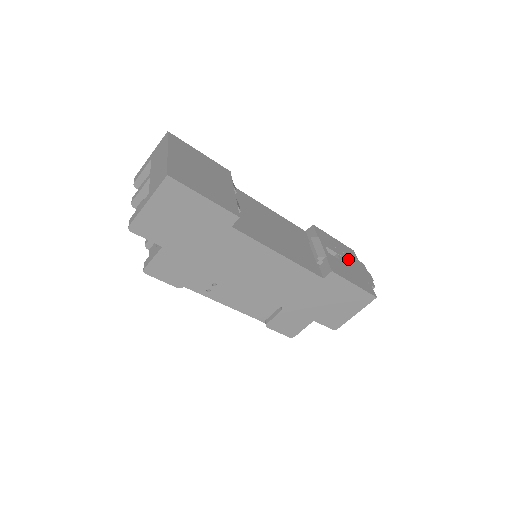
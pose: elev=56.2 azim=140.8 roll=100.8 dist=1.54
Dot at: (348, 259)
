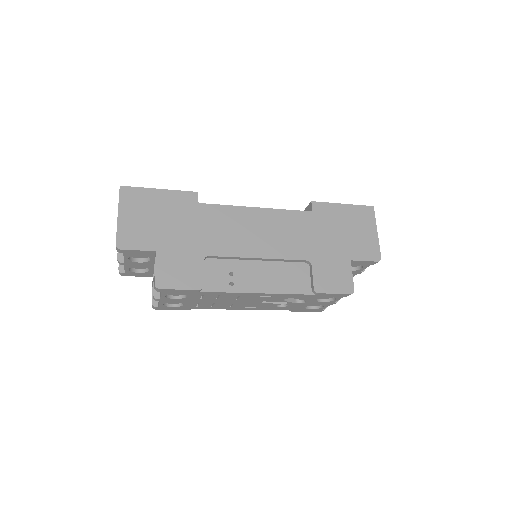
Dot at: occluded
